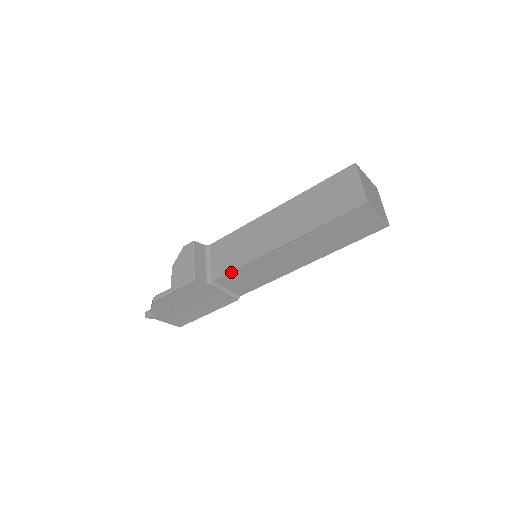
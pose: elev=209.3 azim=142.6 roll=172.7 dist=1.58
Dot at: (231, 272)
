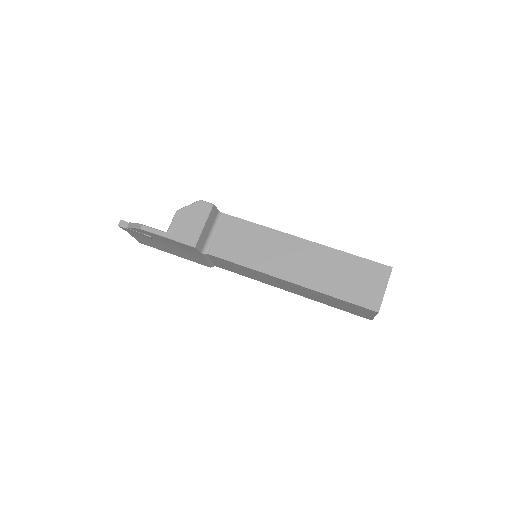
Dot at: (229, 261)
